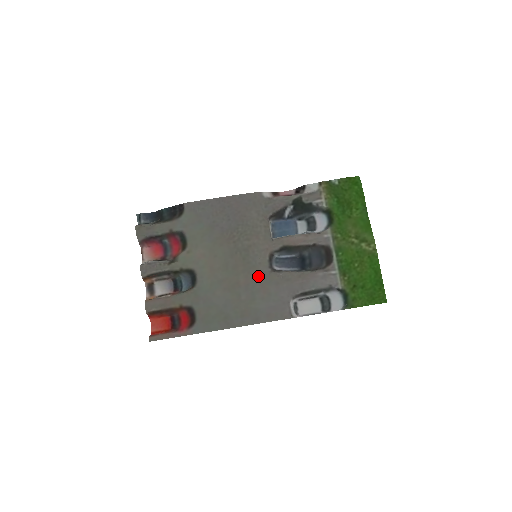
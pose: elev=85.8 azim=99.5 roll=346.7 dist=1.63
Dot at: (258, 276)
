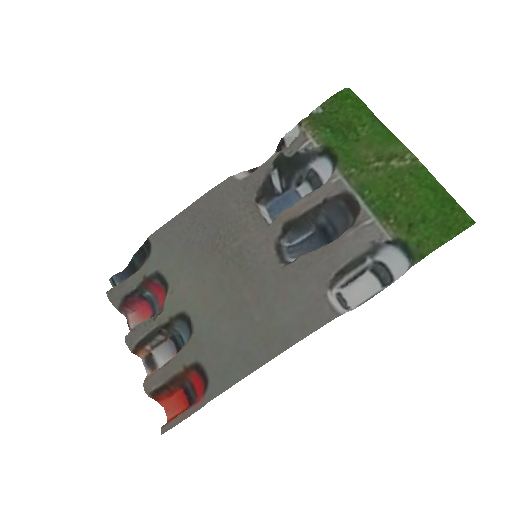
Dot at: (267, 280)
